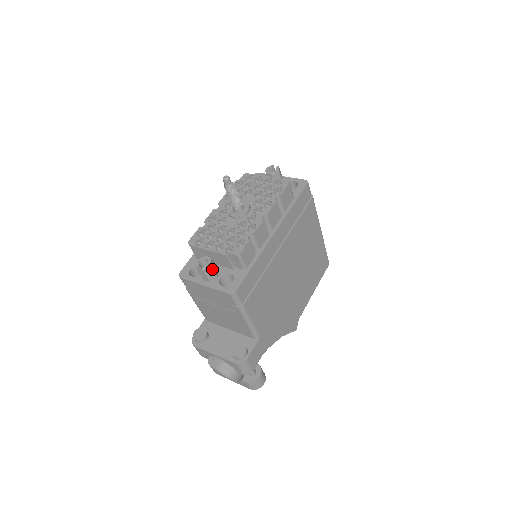
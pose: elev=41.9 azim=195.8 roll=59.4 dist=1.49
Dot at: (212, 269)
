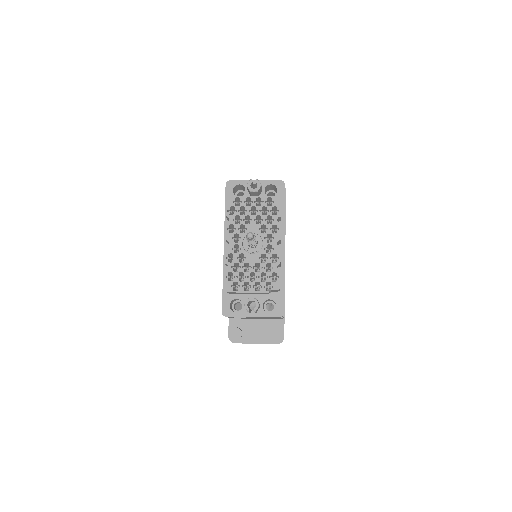
Dot at: (259, 306)
